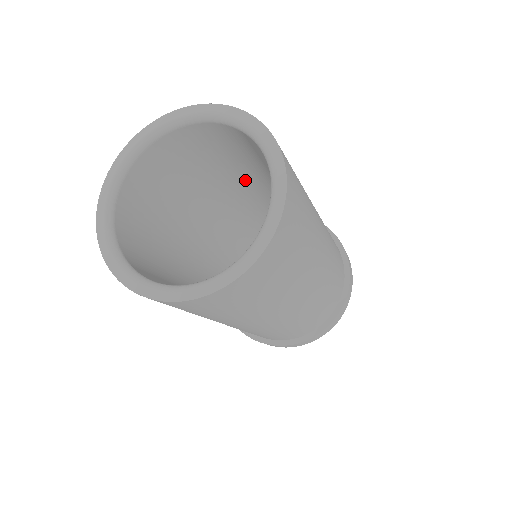
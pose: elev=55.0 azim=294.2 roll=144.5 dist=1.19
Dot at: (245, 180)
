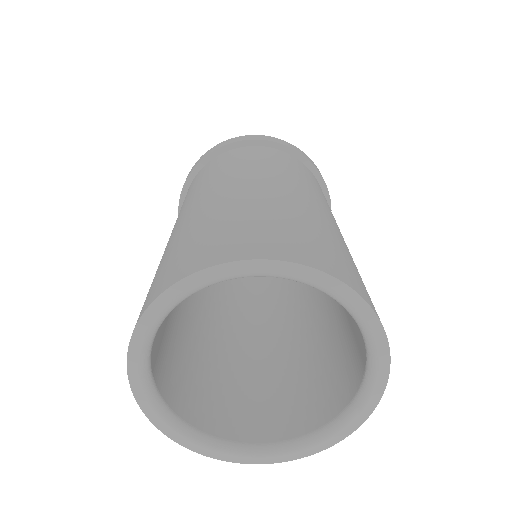
Dot at: occluded
